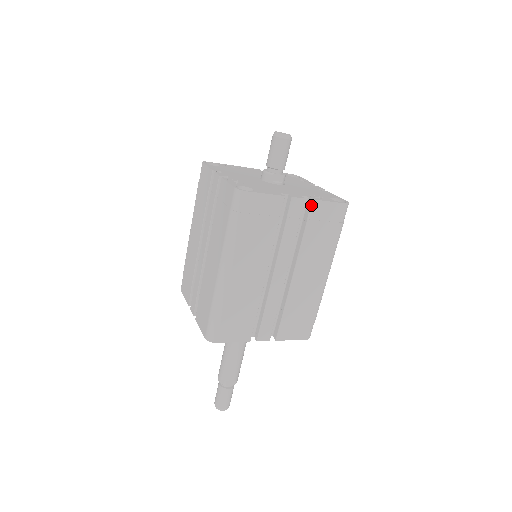
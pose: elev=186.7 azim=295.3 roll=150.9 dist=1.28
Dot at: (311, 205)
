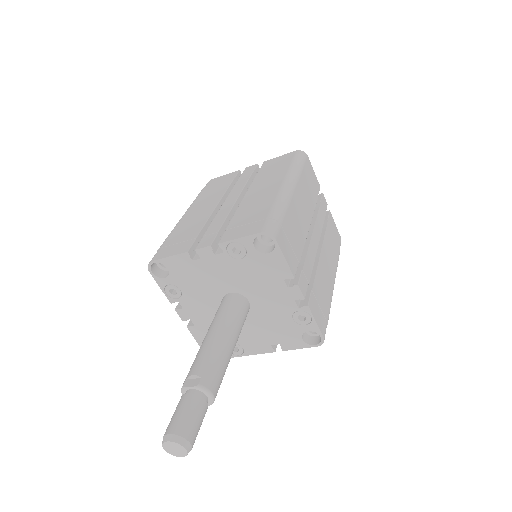
Dot at: (263, 164)
